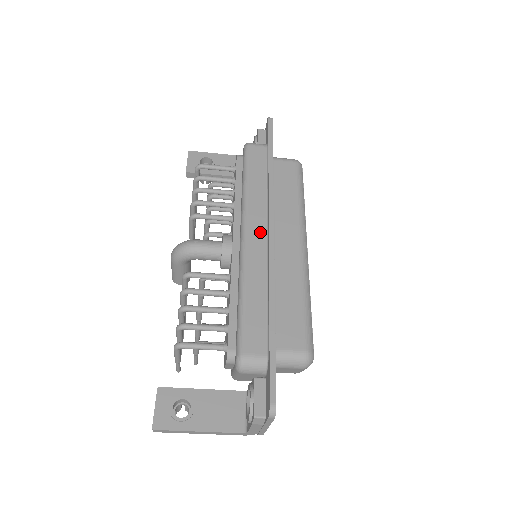
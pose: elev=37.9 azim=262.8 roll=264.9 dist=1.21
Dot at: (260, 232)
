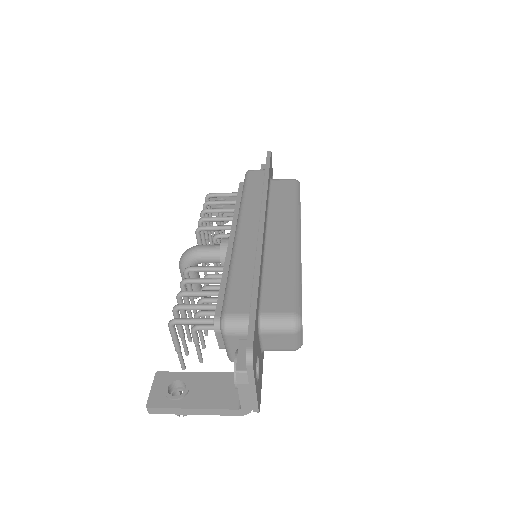
Dot at: (253, 226)
